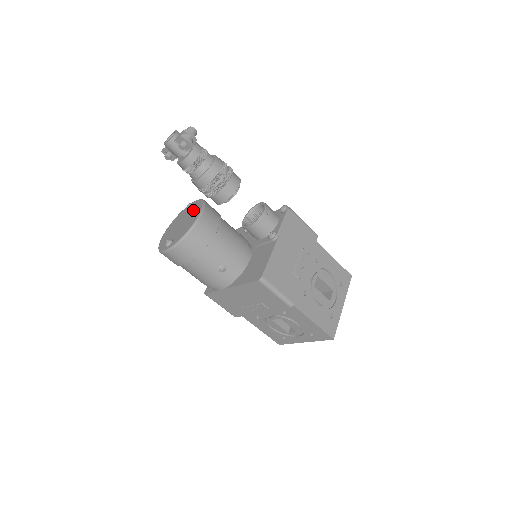
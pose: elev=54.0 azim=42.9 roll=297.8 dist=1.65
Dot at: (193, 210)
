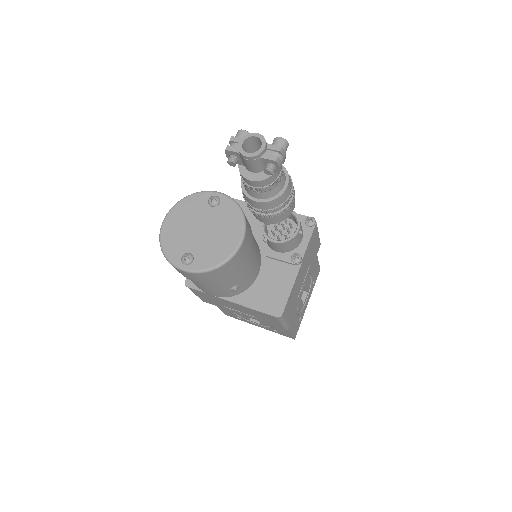
Dot at: (224, 217)
